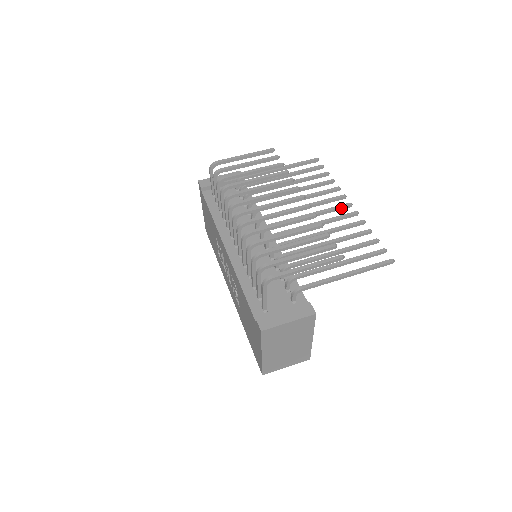
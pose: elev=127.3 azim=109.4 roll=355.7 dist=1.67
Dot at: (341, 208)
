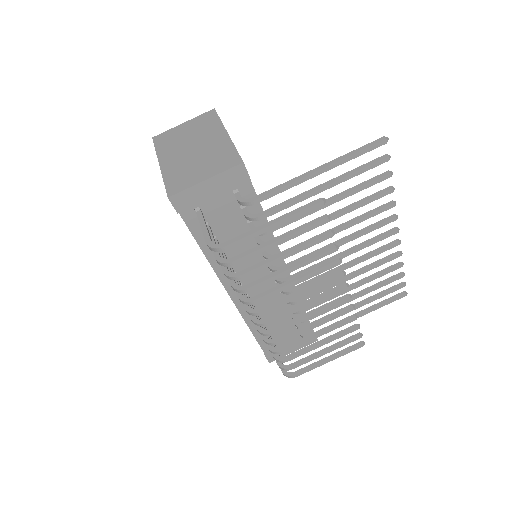
Dot at: (383, 238)
